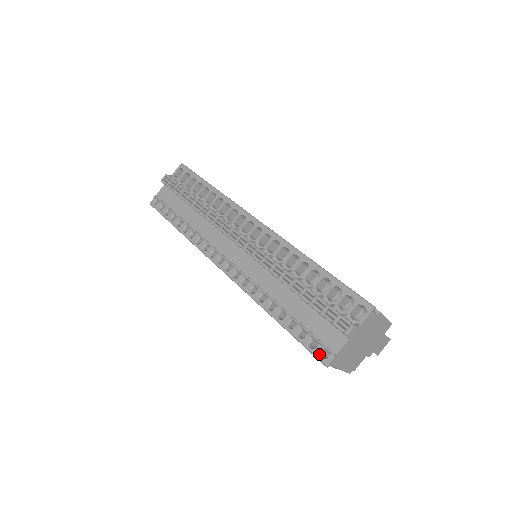
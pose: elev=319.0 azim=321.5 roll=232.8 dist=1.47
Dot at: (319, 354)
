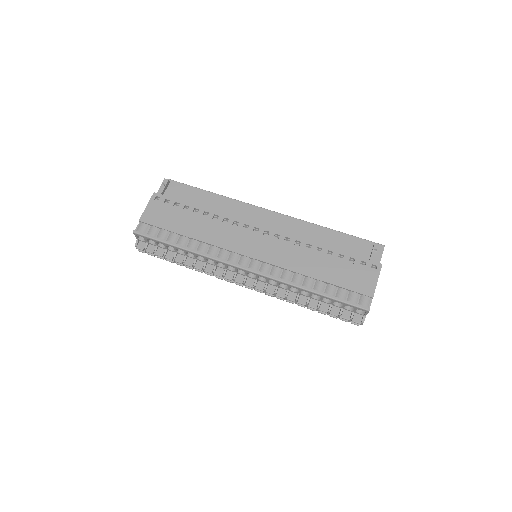
Dot at: occluded
